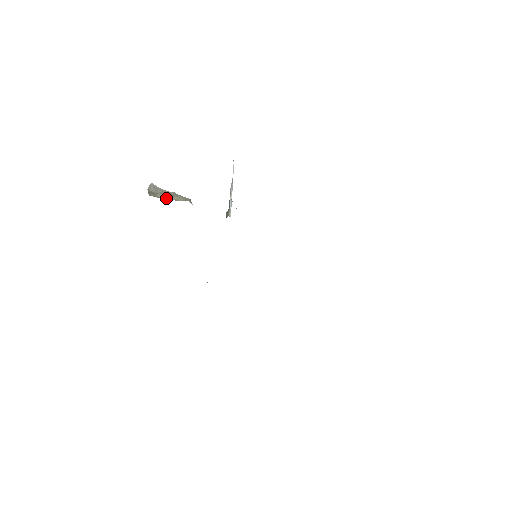
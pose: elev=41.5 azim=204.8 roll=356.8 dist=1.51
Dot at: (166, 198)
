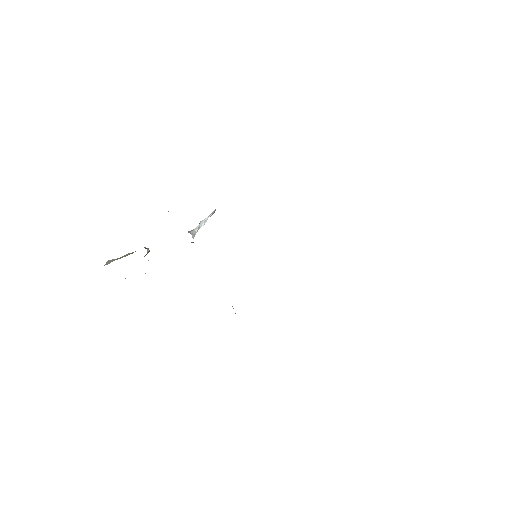
Dot at: (117, 259)
